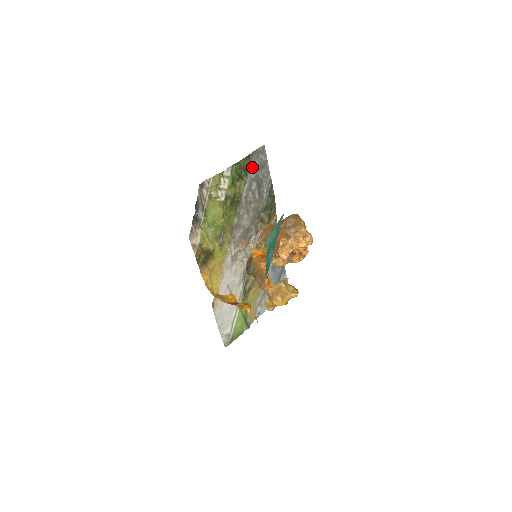
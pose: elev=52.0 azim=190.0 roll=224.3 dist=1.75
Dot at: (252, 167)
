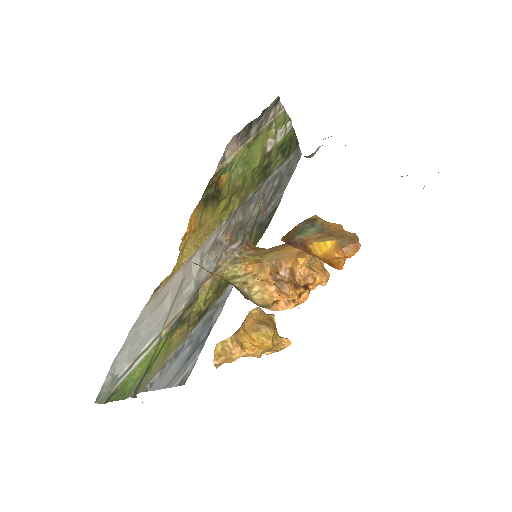
Dot at: (289, 159)
